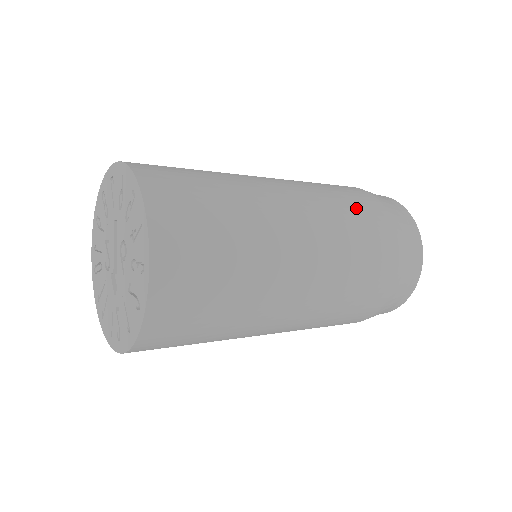
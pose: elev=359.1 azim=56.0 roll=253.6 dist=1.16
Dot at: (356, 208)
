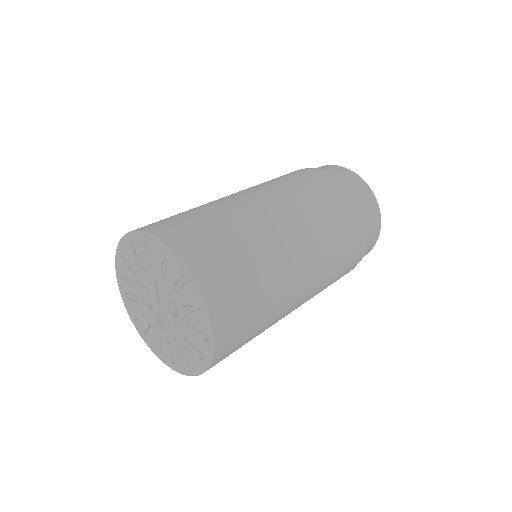
Dot at: (338, 212)
